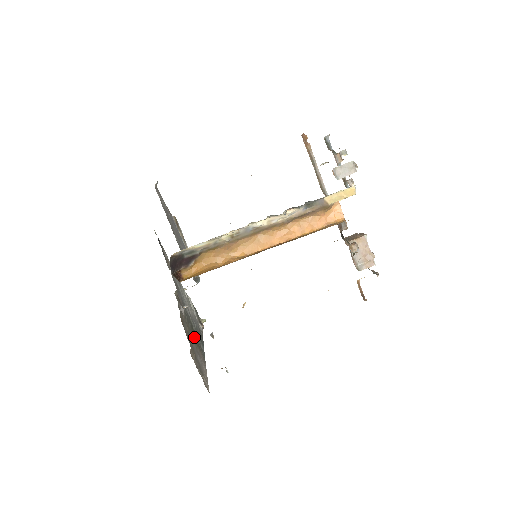
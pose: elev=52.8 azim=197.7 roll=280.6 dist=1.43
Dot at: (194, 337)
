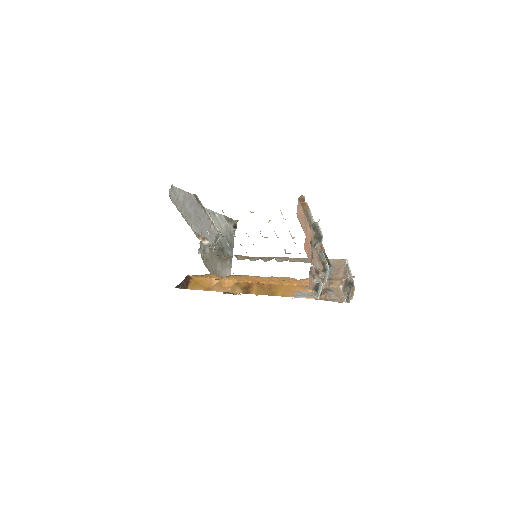
Dot at: (220, 256)
